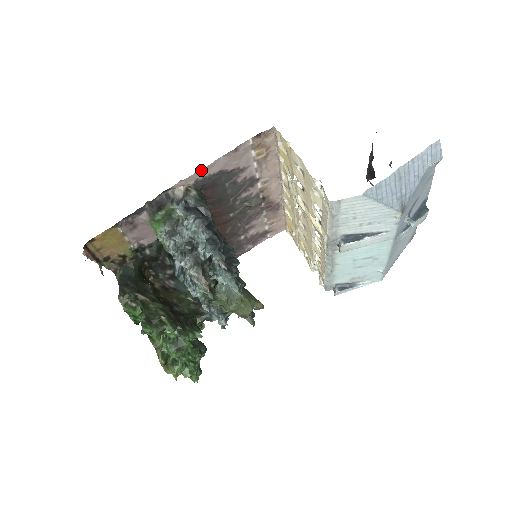
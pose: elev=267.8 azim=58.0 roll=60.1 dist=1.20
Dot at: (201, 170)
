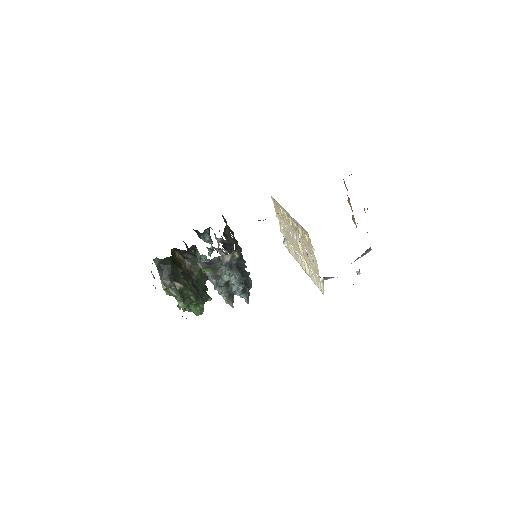
Dot at: occluded
